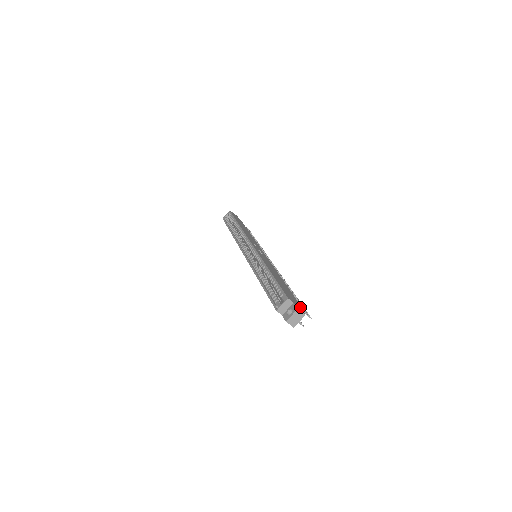
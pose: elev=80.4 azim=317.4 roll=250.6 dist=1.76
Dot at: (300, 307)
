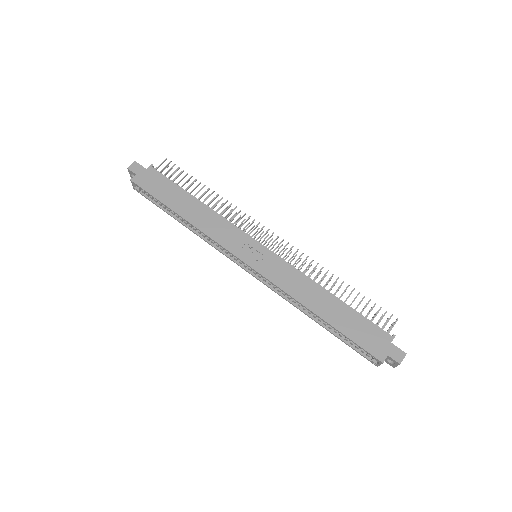
Dot at: (391, 343)
